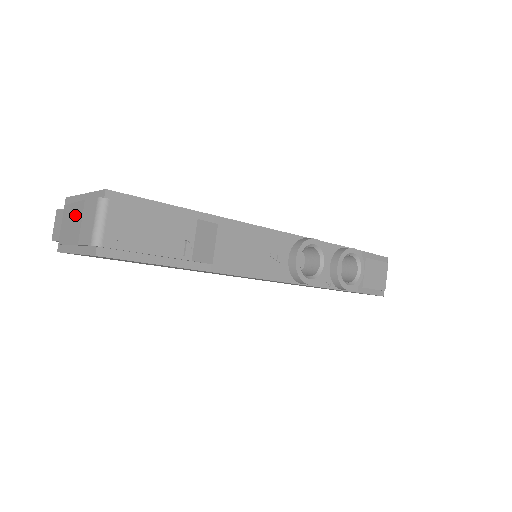
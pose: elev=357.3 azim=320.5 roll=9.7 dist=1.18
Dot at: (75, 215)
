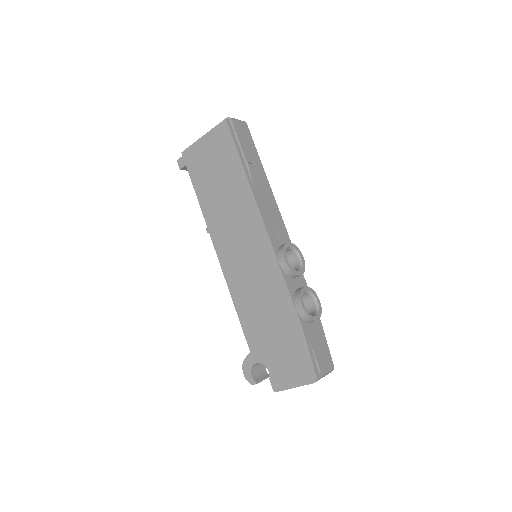
Dot at: occluded
